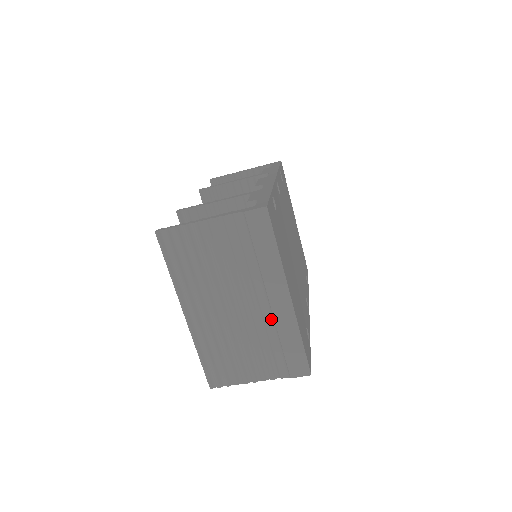
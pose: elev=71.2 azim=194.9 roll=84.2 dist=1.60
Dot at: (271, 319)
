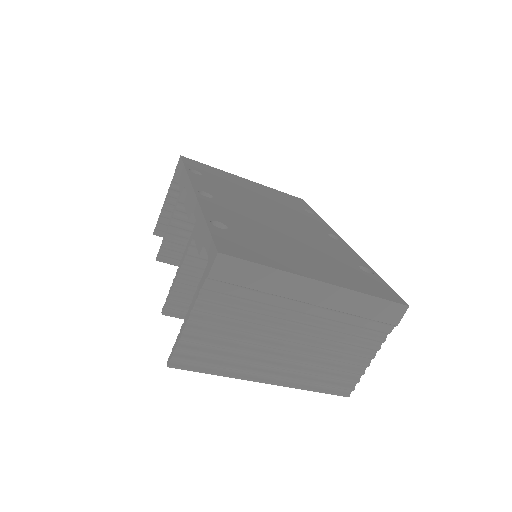
Dot at: (330, 311)
